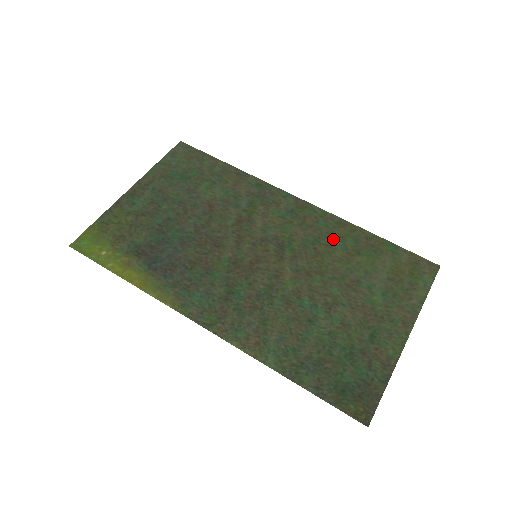
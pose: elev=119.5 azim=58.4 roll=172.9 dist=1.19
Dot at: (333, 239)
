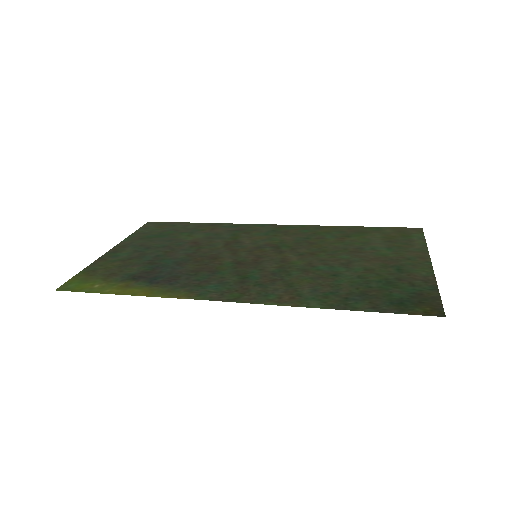
Dot at: (320, 235)
